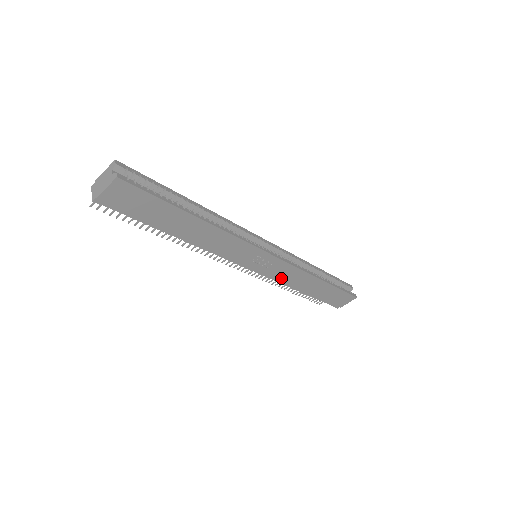
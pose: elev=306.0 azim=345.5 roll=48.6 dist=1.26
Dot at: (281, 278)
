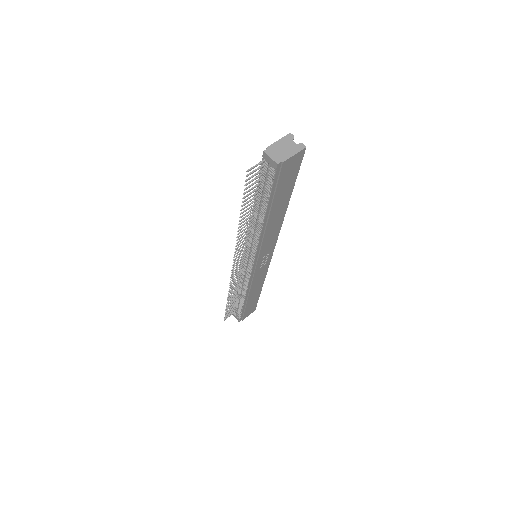
Dot at: (254, 281)
